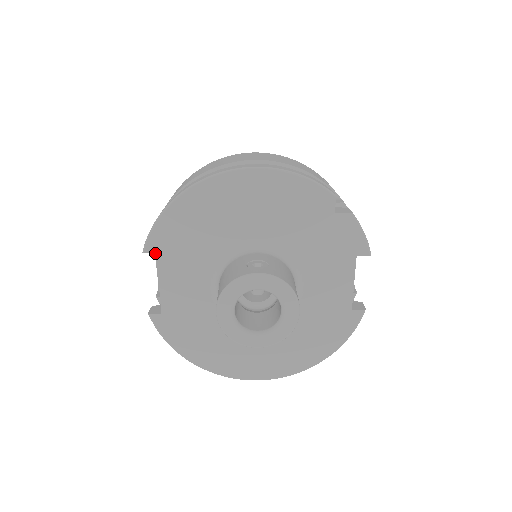
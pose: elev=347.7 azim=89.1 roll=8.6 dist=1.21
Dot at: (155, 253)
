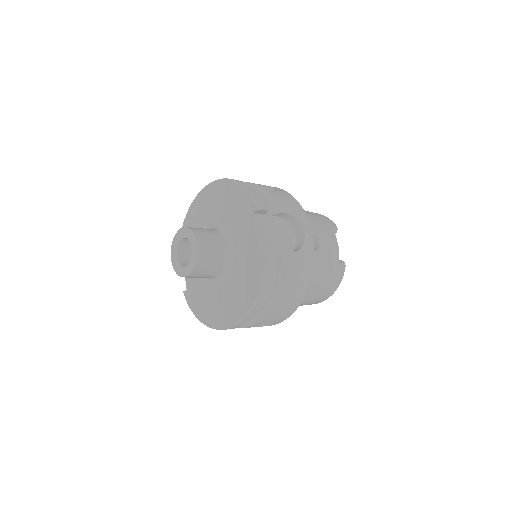
Dot at: occluded
